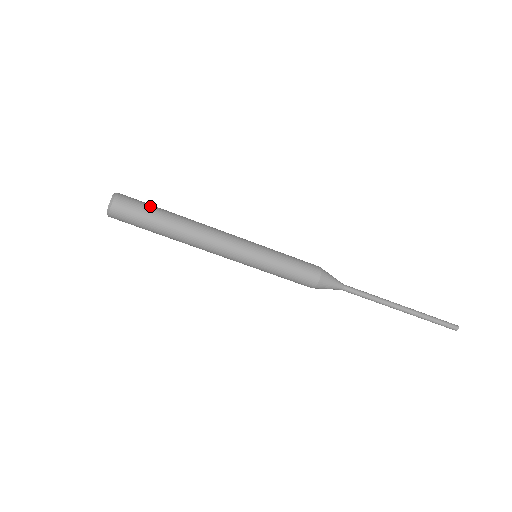
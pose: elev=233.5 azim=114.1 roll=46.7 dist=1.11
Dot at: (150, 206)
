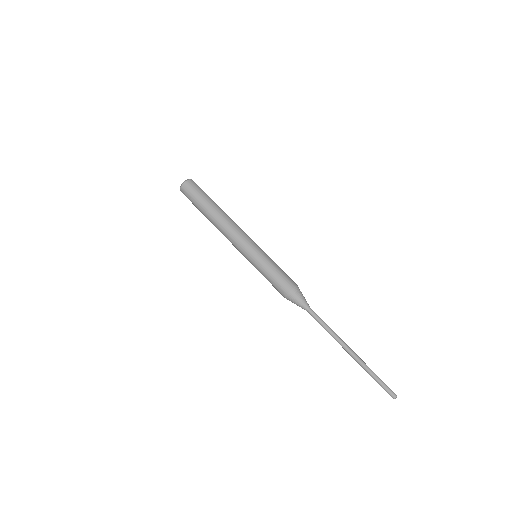
Dot at: (205, 194)
